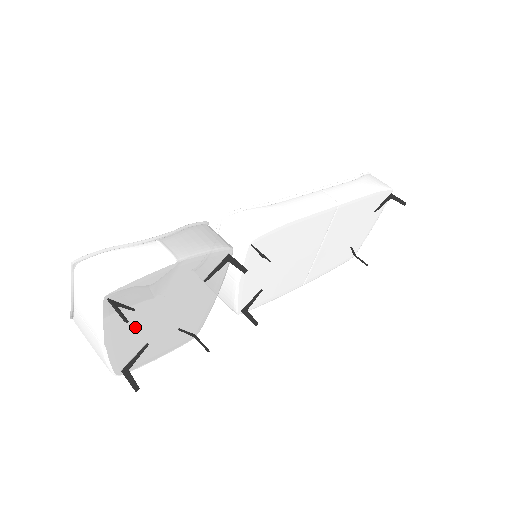
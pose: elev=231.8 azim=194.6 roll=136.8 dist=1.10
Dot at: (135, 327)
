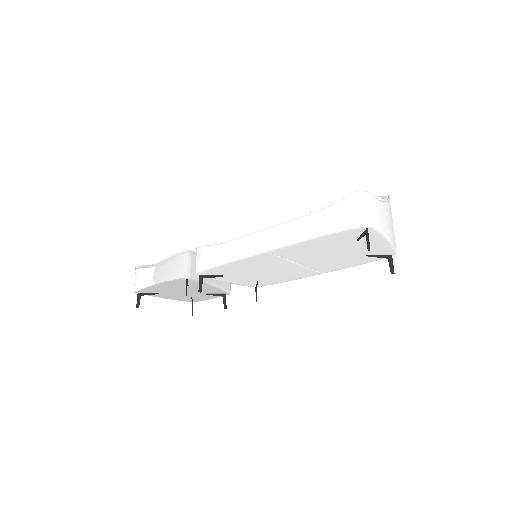
Dot at: (172, 295)
